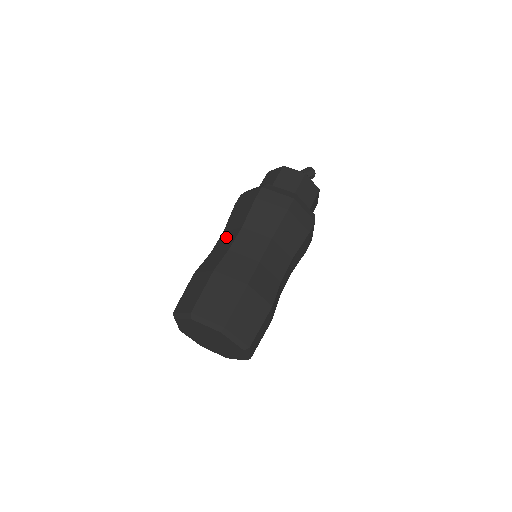
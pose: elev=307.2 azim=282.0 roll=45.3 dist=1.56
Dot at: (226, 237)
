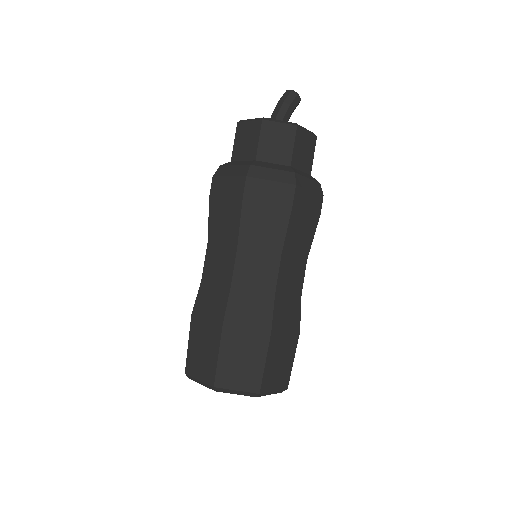
Dot at: (217, 258)
